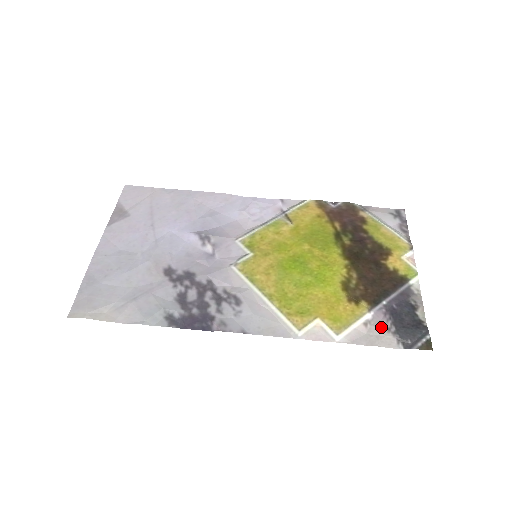
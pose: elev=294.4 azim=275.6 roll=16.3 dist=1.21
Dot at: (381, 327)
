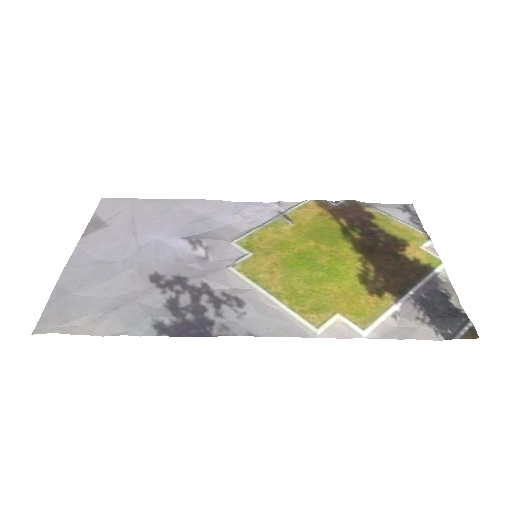
Dot at: (413, 318)
